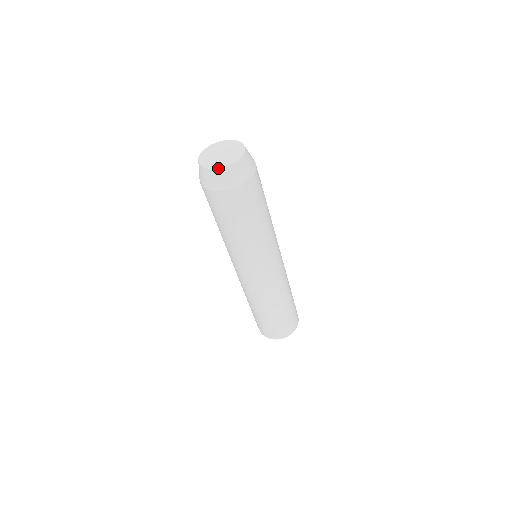
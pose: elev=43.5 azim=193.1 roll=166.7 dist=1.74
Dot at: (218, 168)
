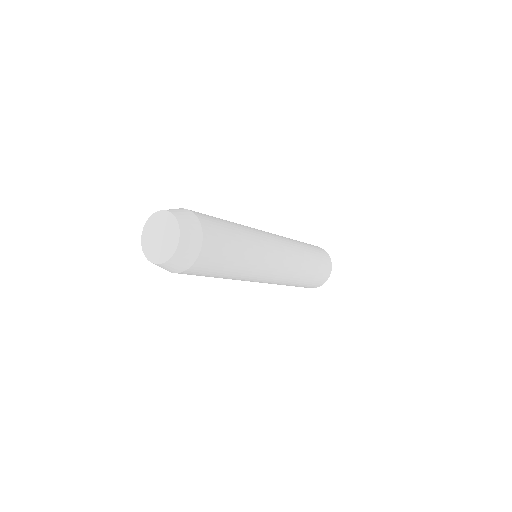
Dot at: occluded
